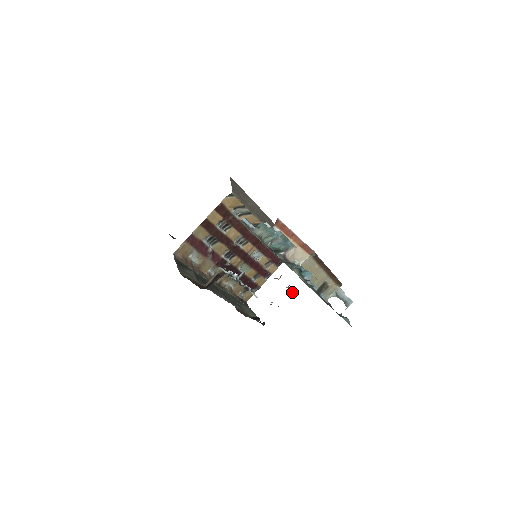
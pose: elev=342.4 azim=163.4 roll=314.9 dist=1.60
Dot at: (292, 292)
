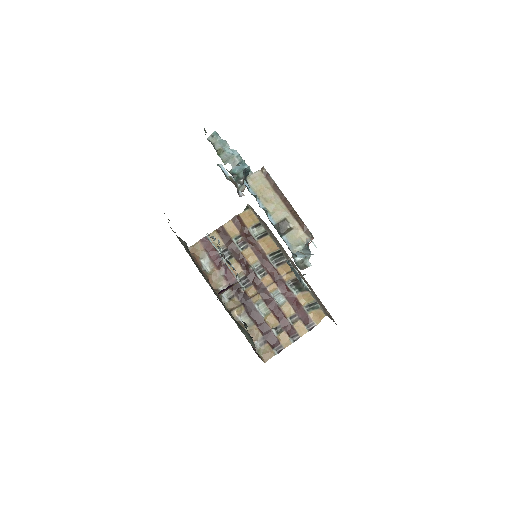
Dot at: occluded
